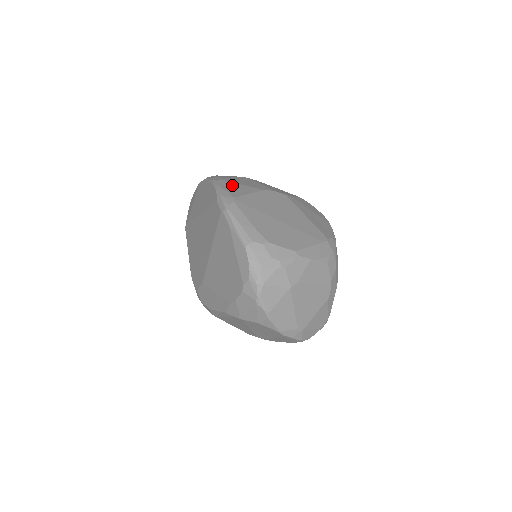
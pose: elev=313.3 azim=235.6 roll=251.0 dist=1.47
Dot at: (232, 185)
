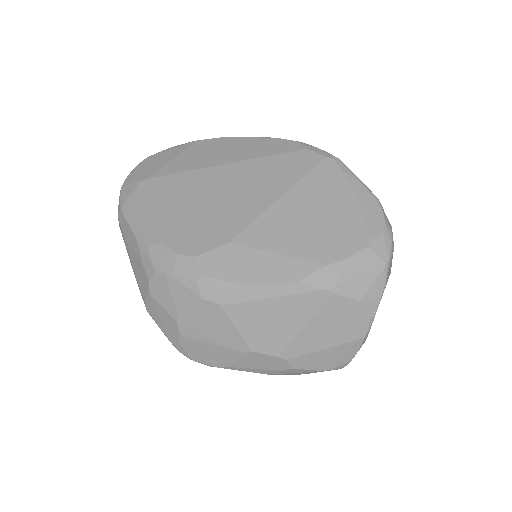
Dot at: occluded
